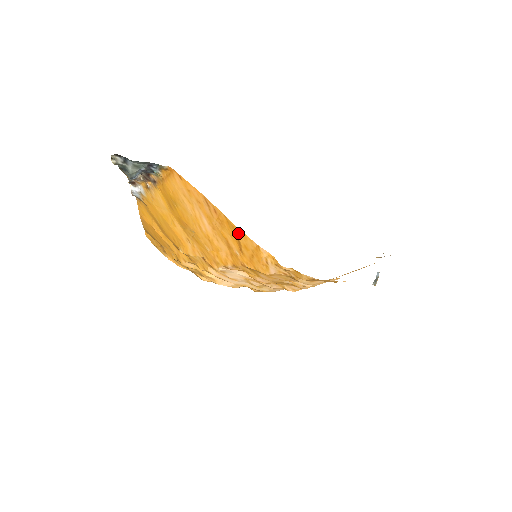
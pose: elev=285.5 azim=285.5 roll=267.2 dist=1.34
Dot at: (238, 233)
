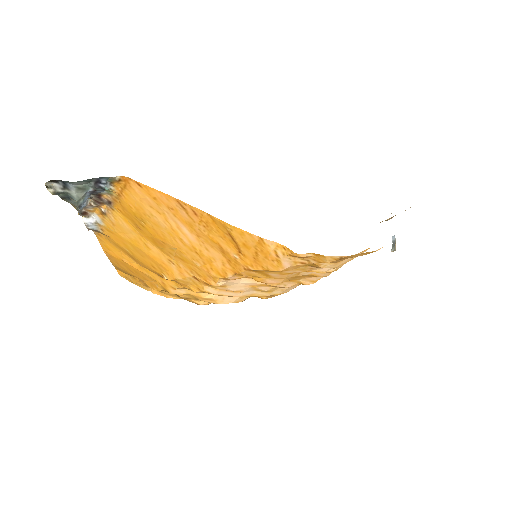
Dot at: (231, 231)
